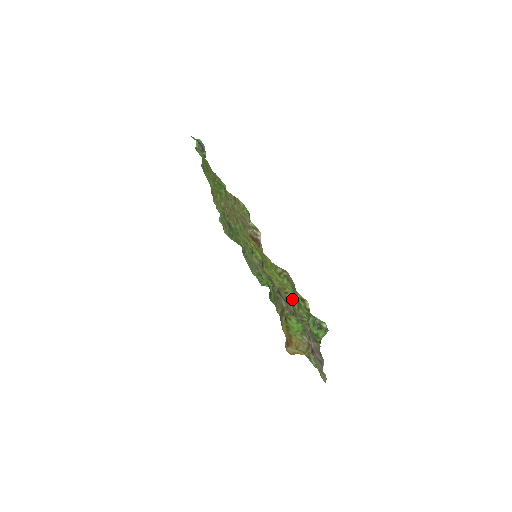
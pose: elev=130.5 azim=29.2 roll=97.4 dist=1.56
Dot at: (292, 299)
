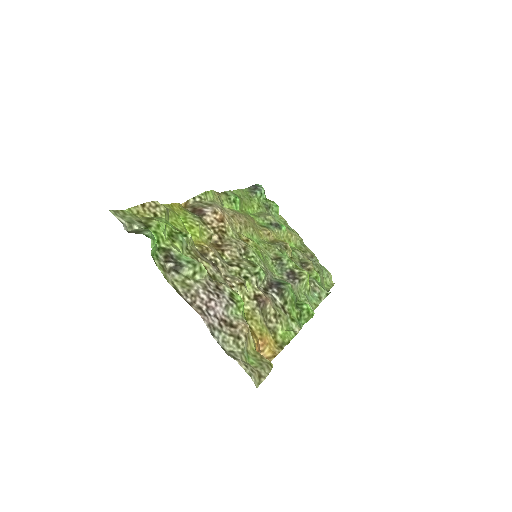
Dot at: (186, 244)
